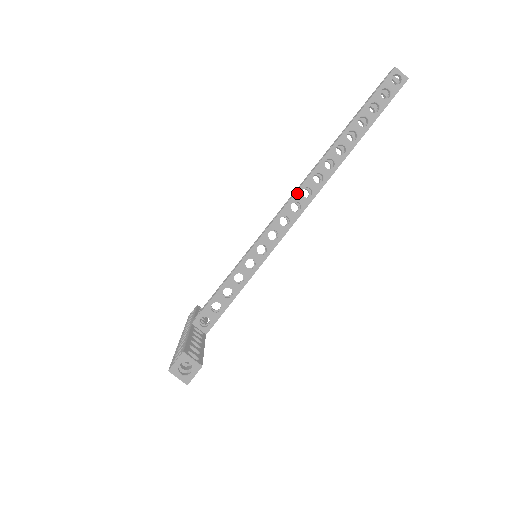
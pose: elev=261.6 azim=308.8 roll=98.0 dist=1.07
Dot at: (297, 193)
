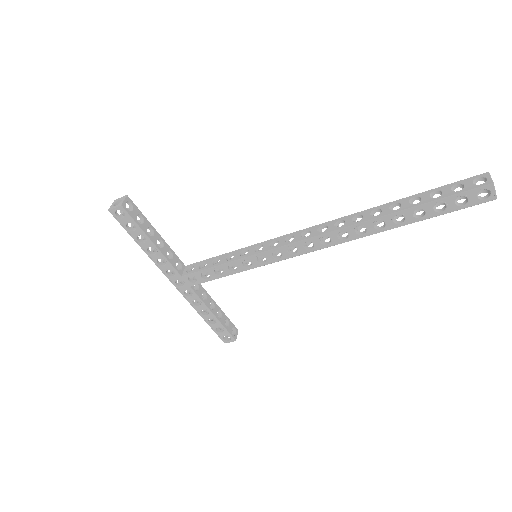
Dot at: (316, 226)
